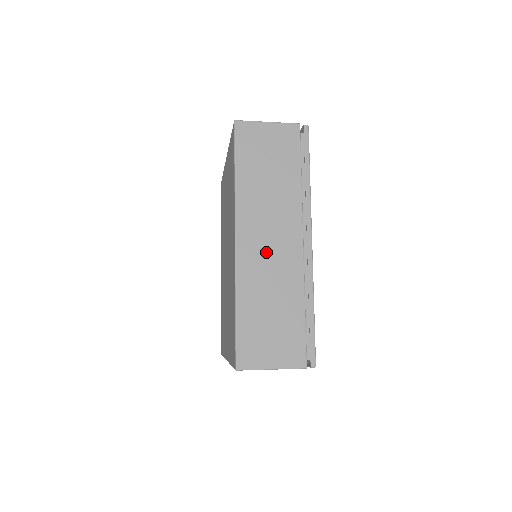
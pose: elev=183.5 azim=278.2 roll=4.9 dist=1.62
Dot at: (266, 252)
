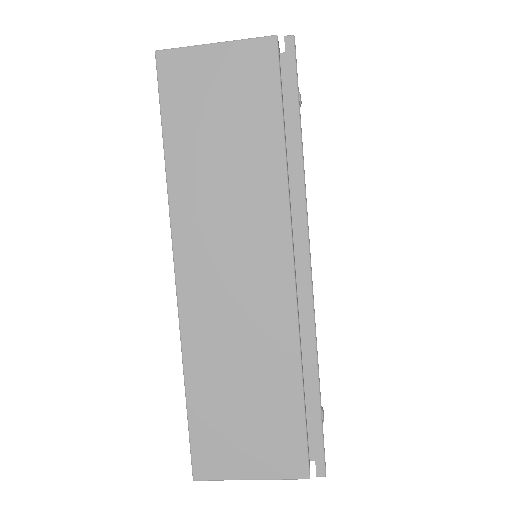
Dot at: (228, 288)
